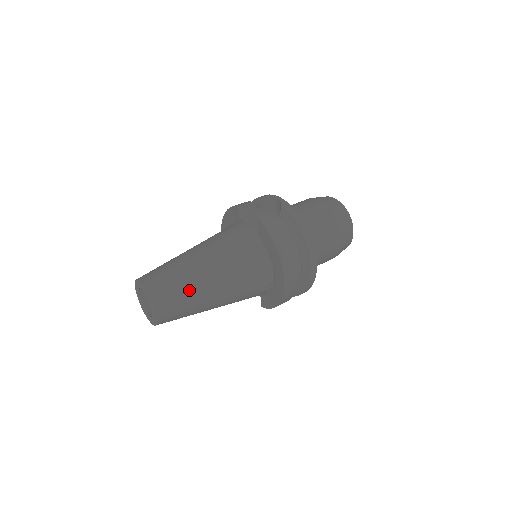
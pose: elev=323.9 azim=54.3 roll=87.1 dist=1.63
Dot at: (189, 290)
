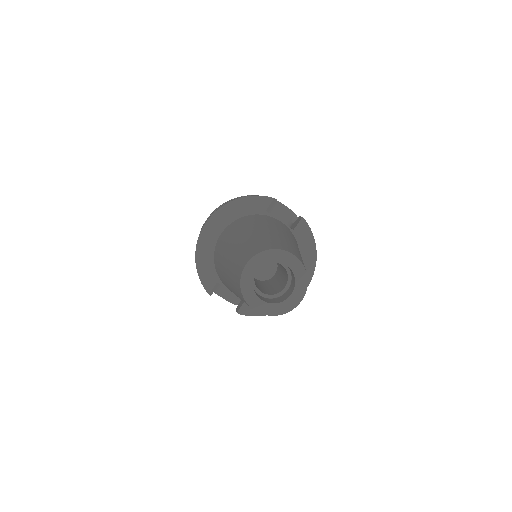
Dot at: occluded
